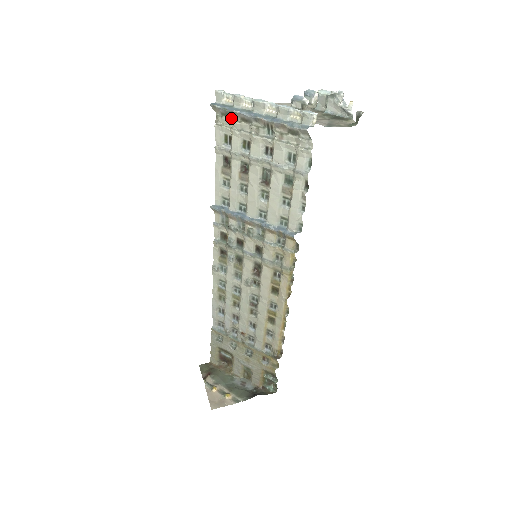
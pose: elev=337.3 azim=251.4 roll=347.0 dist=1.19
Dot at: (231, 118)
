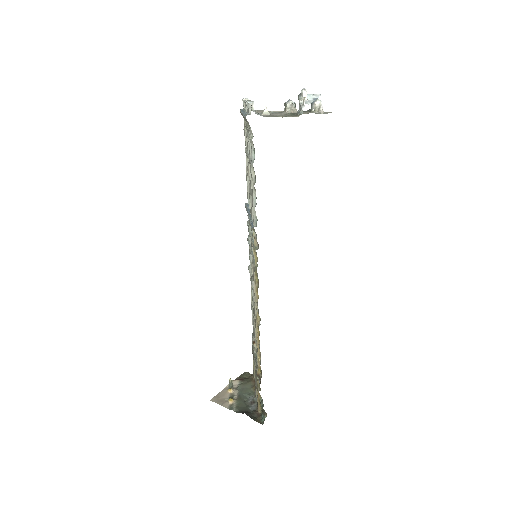
Dot at: occluded
